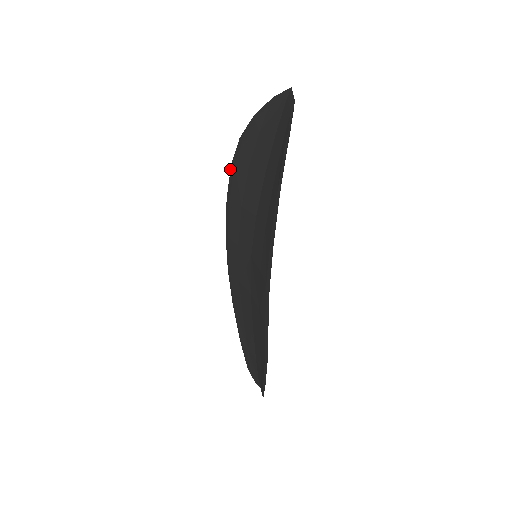
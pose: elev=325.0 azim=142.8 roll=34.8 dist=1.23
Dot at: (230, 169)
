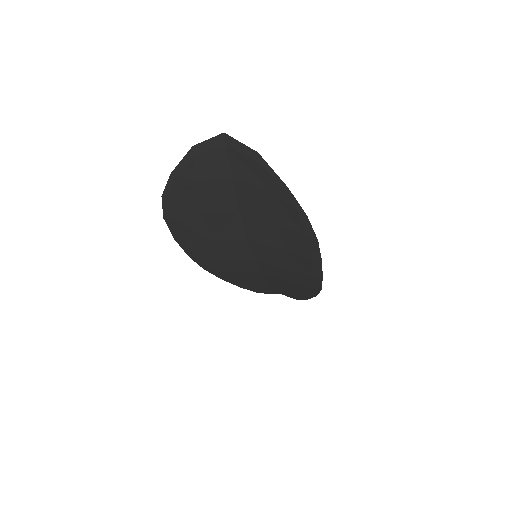
Dot at: occluded
